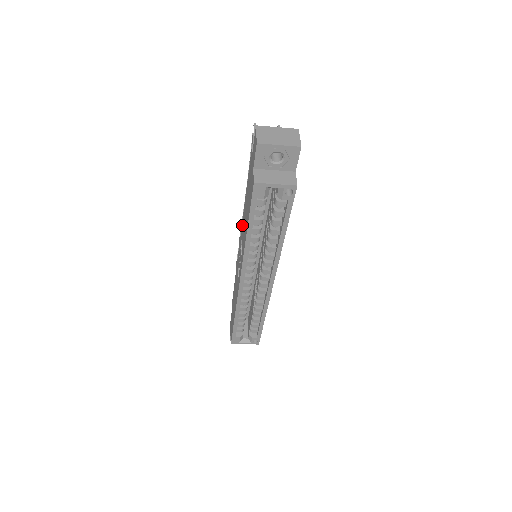
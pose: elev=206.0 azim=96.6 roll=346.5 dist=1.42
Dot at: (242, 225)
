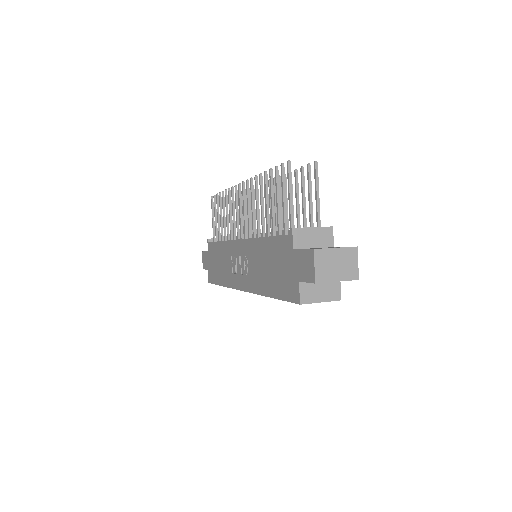
Dot at: (251, 246)
